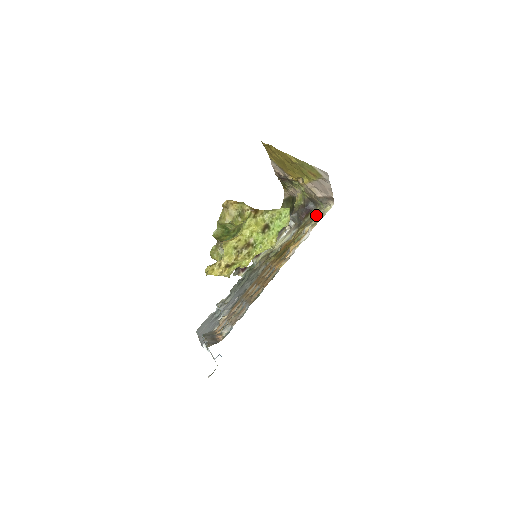
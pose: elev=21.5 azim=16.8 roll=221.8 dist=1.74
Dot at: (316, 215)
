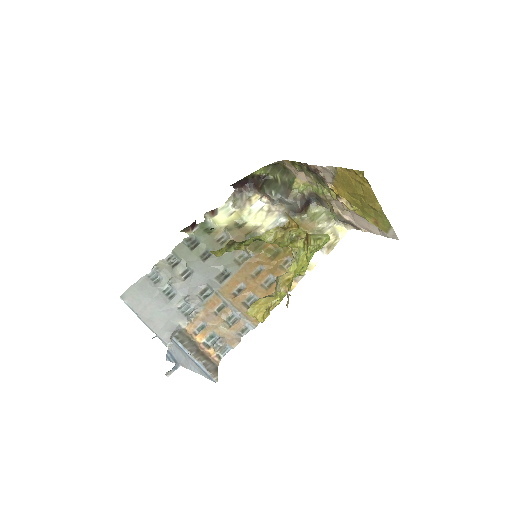
Dot at: (323, 224)
